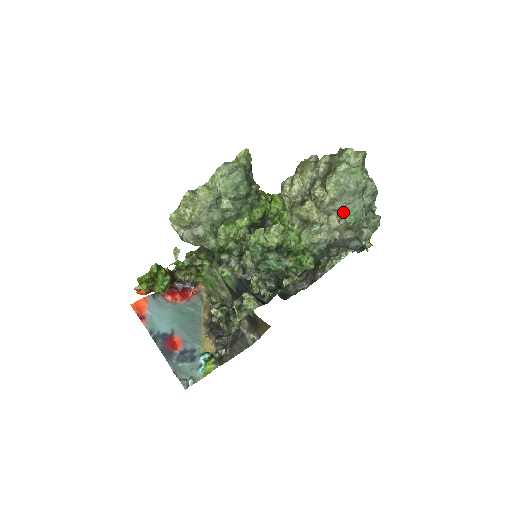
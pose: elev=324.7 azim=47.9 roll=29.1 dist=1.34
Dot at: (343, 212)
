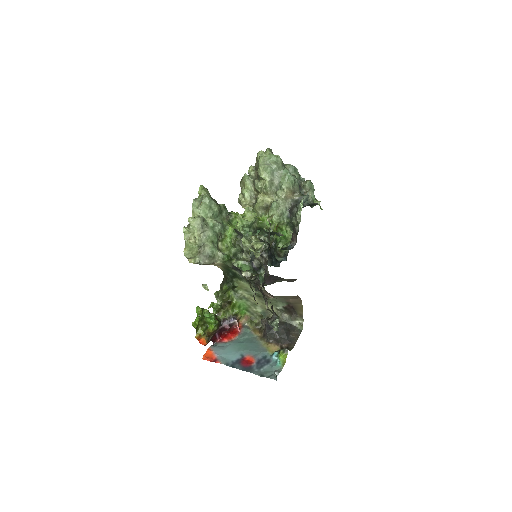
Dot at: (282, 184)
